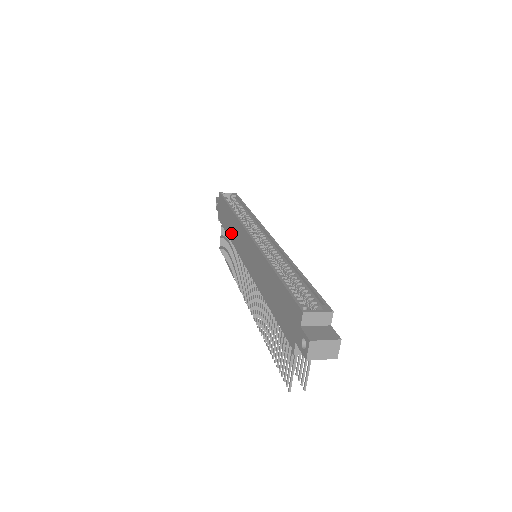
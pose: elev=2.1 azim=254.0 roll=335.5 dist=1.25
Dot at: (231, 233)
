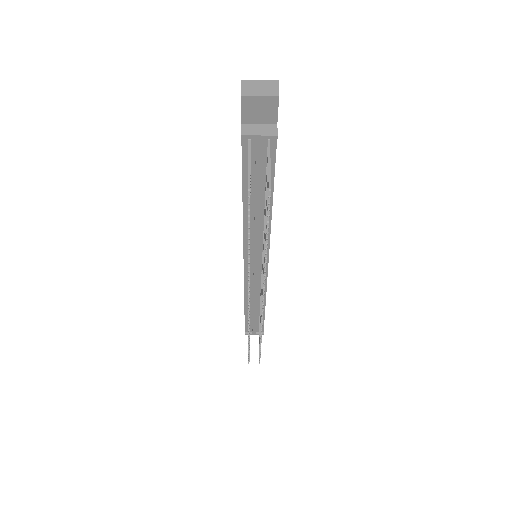
Dot at: occluded
